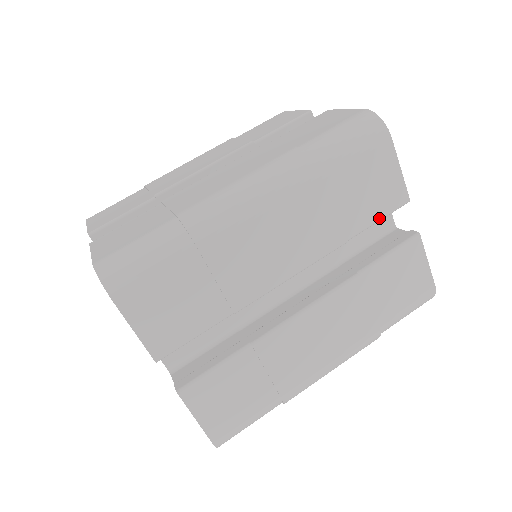
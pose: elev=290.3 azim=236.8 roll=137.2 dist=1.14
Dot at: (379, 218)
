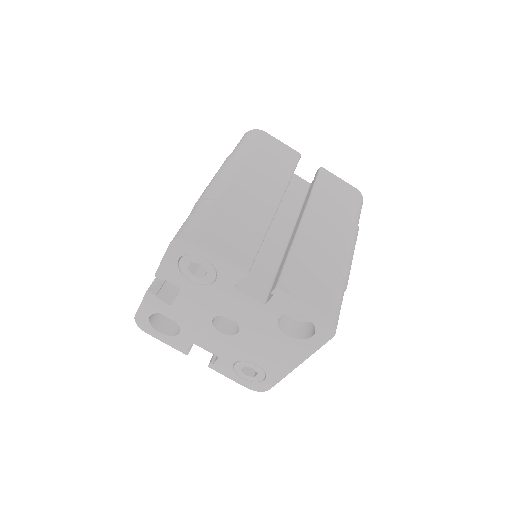
Dot at: (294, 165)
